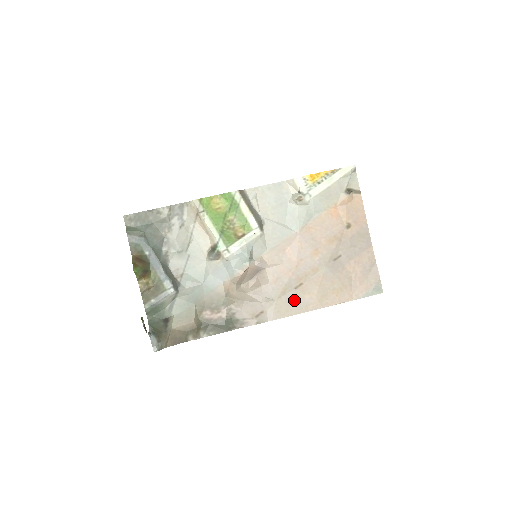
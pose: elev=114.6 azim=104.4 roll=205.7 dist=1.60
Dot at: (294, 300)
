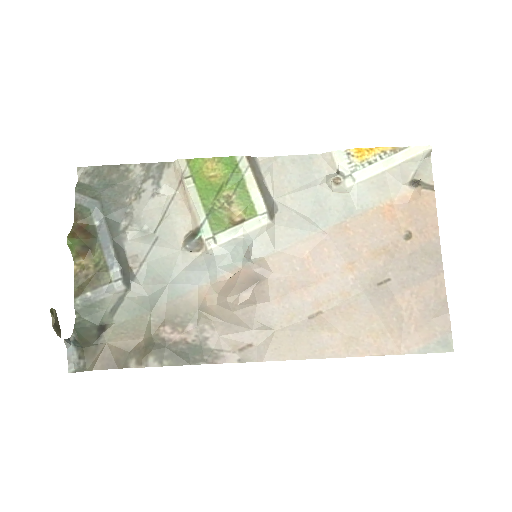
Dot at: (304, 335)
